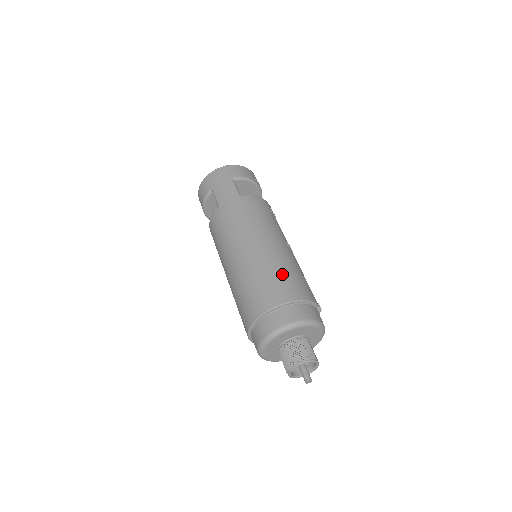
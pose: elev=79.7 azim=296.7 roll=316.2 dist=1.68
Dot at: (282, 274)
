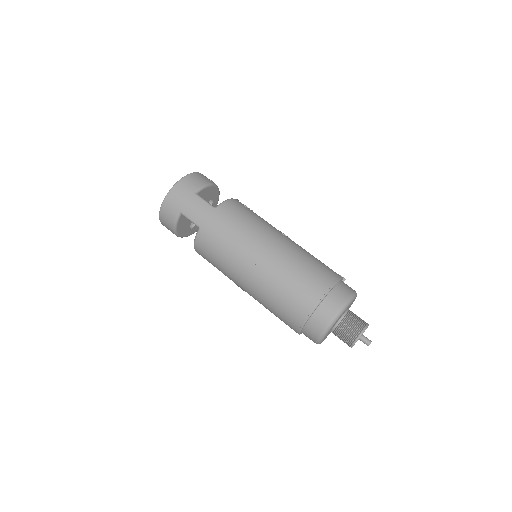
Dot at: (305, 269)
